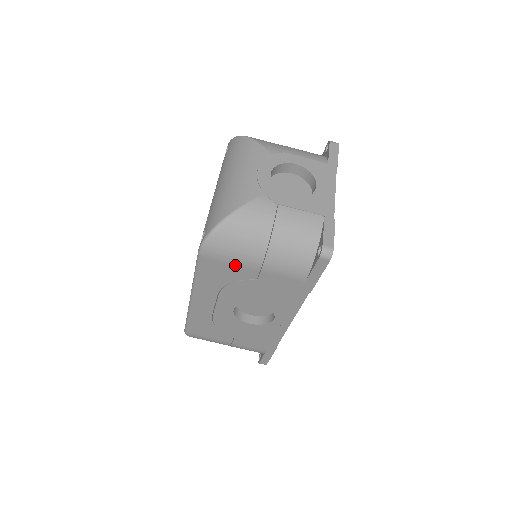
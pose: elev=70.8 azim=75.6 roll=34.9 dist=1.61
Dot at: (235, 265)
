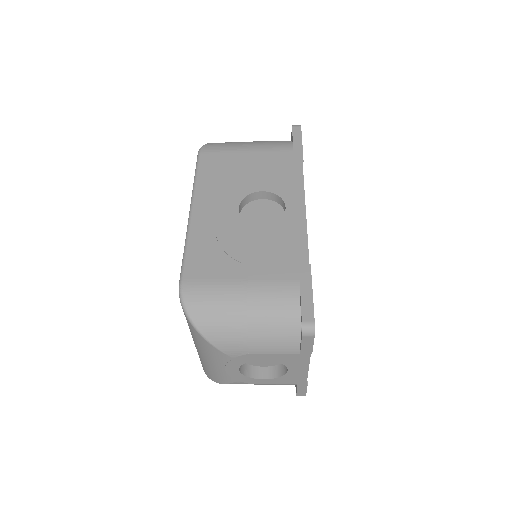
Dot at: occluded
